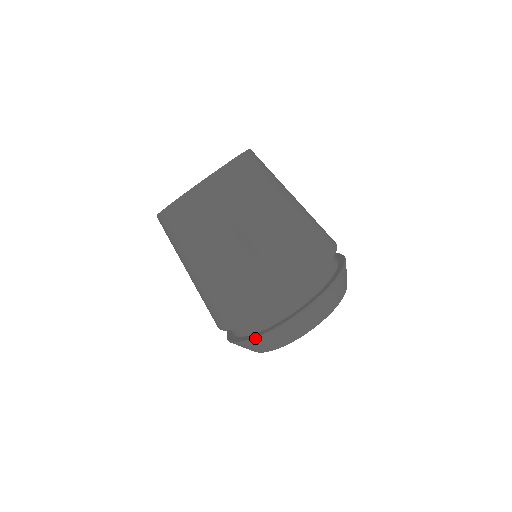
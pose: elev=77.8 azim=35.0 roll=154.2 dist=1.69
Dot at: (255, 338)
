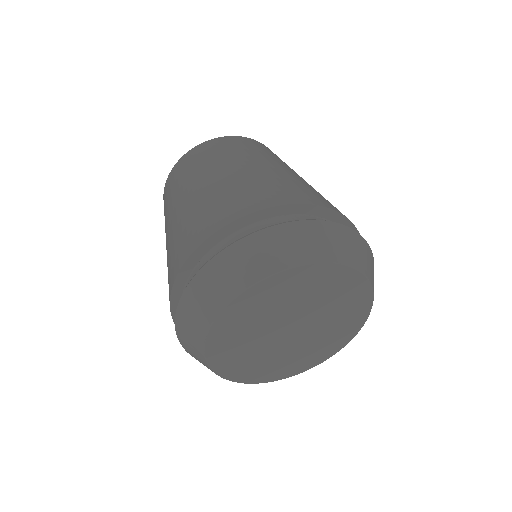
Dot at: (285, 222)
